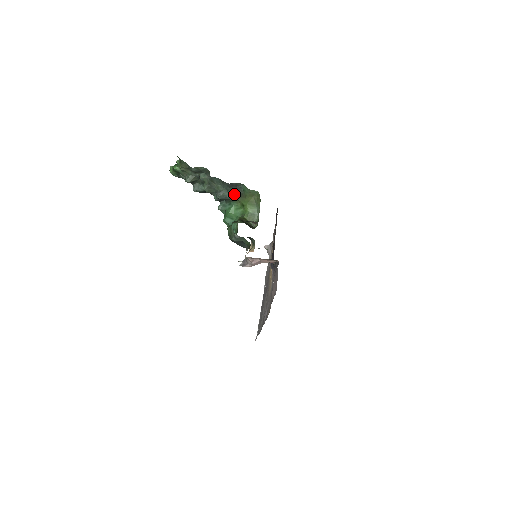
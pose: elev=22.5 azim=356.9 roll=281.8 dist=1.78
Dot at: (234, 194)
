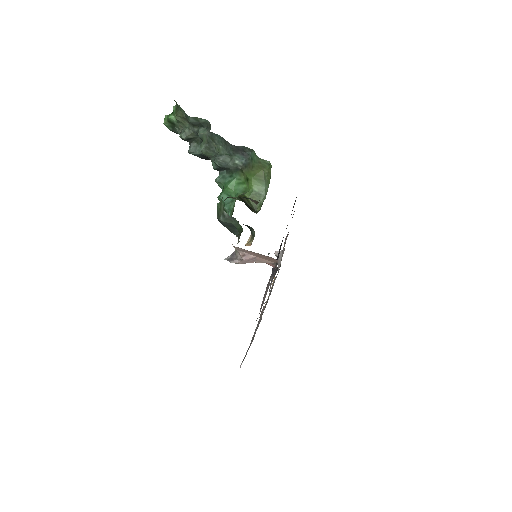
Dot at: (238, 162)
